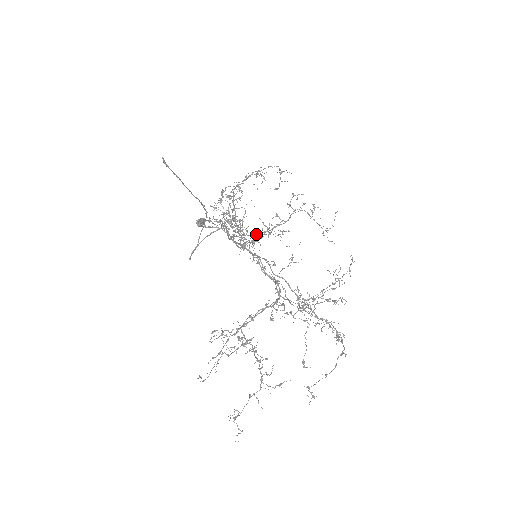
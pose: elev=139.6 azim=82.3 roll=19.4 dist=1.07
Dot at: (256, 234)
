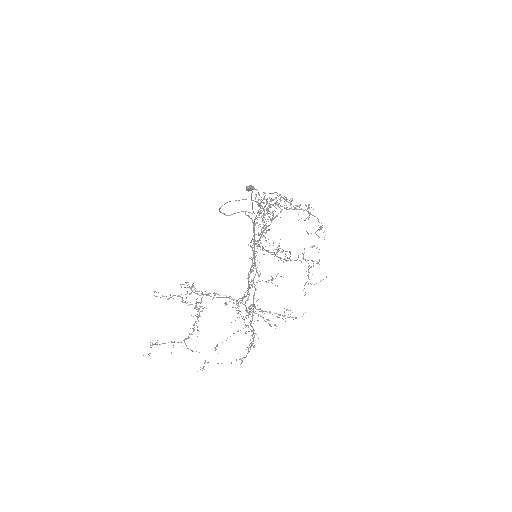
Dot at: occluded
